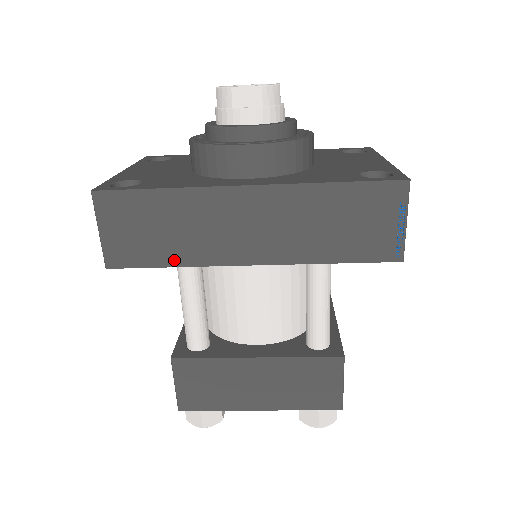
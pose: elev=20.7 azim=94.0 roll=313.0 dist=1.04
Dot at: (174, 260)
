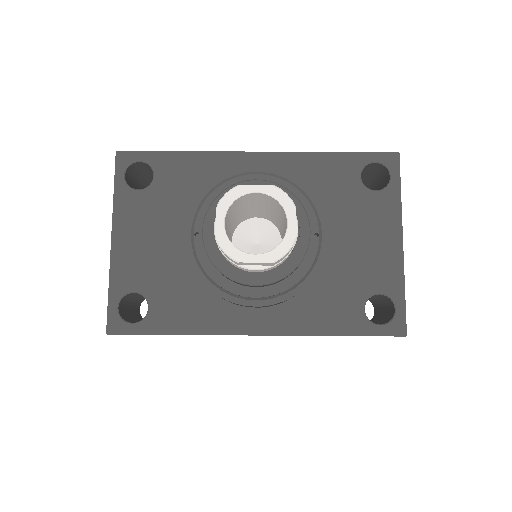
Dot at: occluded
